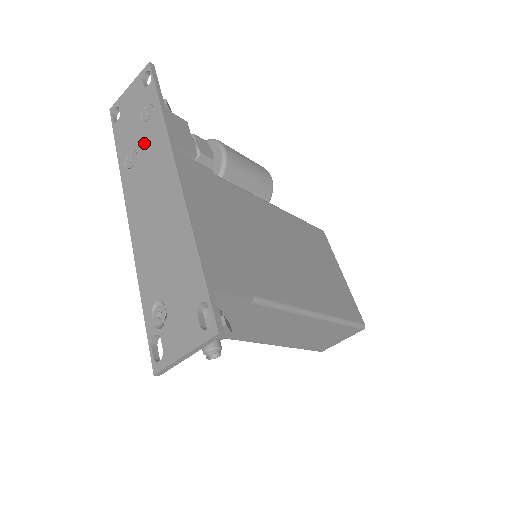
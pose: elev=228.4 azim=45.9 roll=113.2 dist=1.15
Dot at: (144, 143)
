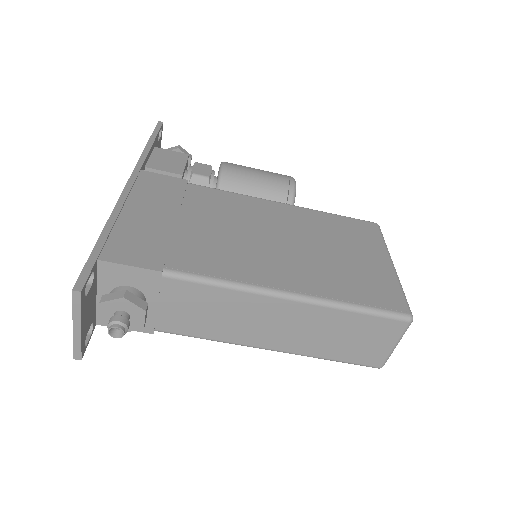
Dot at: occluded
